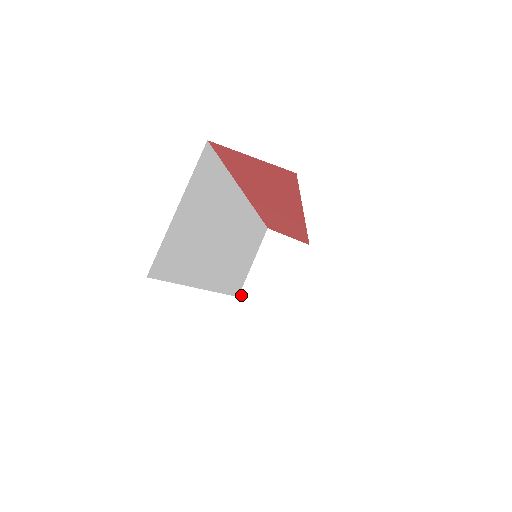
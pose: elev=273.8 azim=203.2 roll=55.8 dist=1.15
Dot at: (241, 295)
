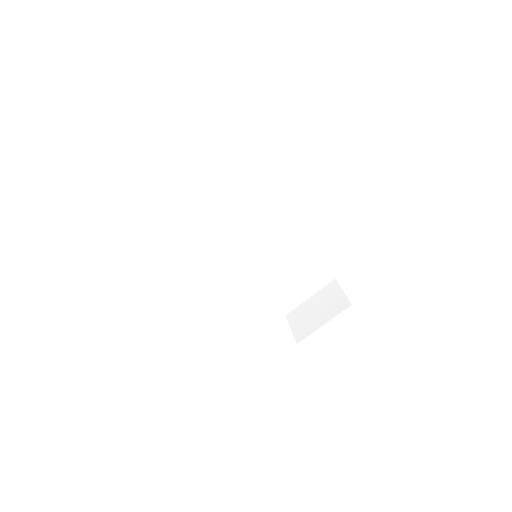
Dot at: (287, 315)
